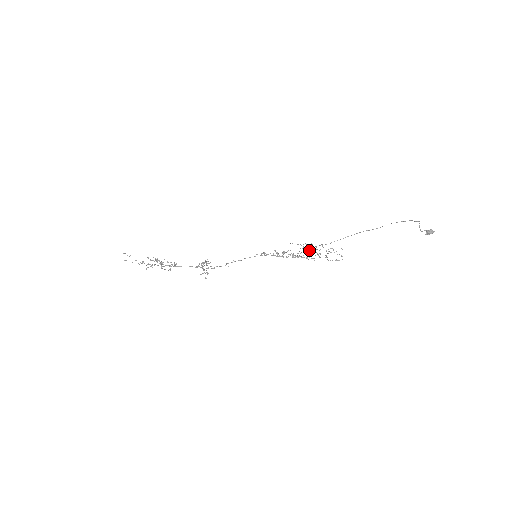
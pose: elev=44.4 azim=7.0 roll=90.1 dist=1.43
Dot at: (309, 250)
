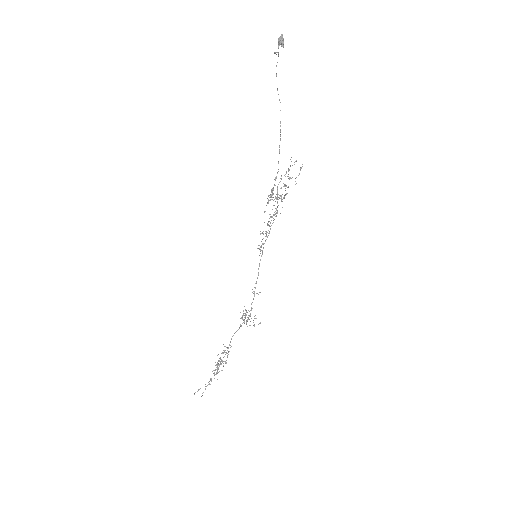
Dot at: occluded
